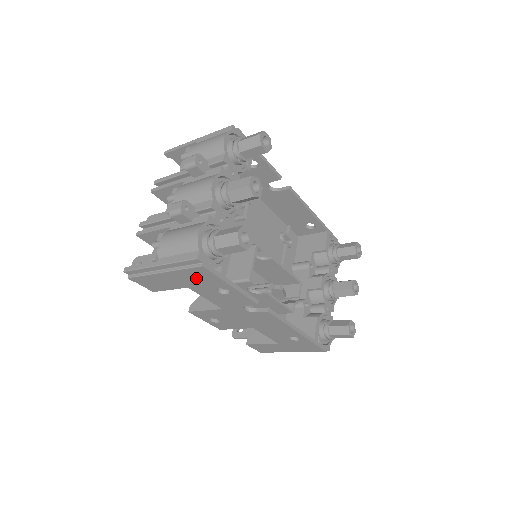
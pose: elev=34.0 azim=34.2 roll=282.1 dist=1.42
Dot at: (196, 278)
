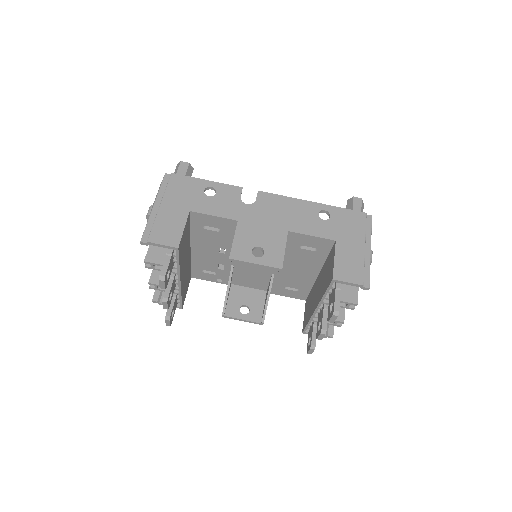
Dot at: (182, 192)
